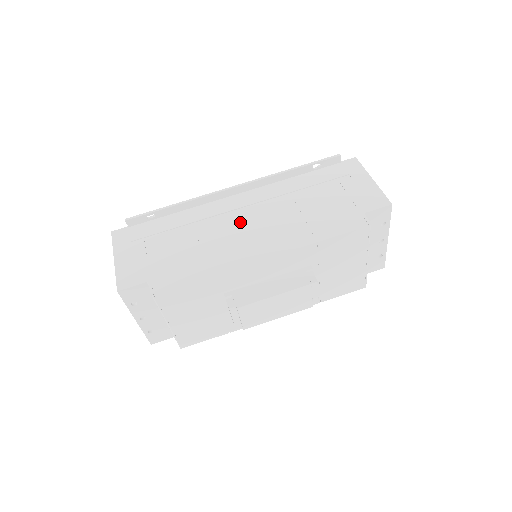
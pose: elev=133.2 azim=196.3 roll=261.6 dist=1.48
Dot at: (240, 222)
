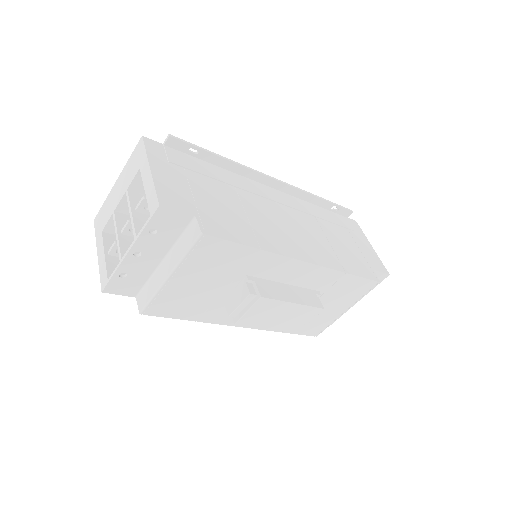
Dot at: (279, 215)
